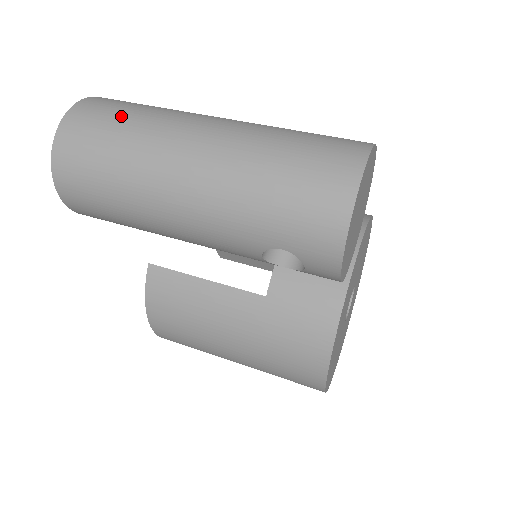
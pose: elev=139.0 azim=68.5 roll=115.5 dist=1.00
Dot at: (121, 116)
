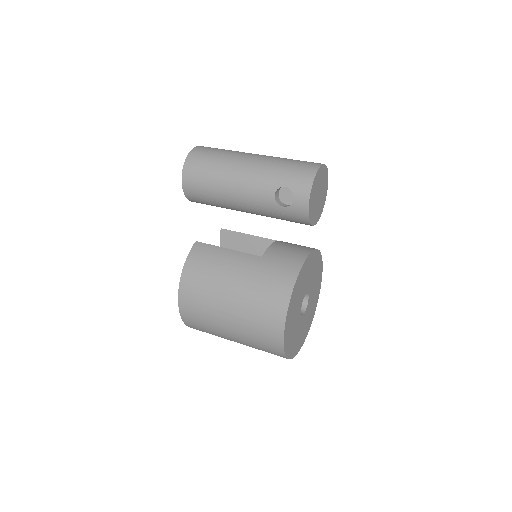
Dot at: (224, 149)
